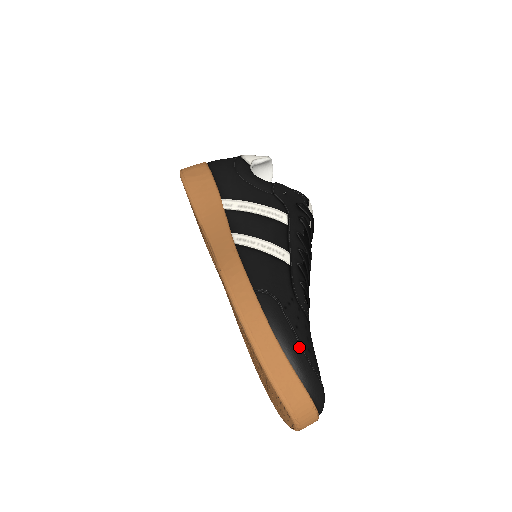
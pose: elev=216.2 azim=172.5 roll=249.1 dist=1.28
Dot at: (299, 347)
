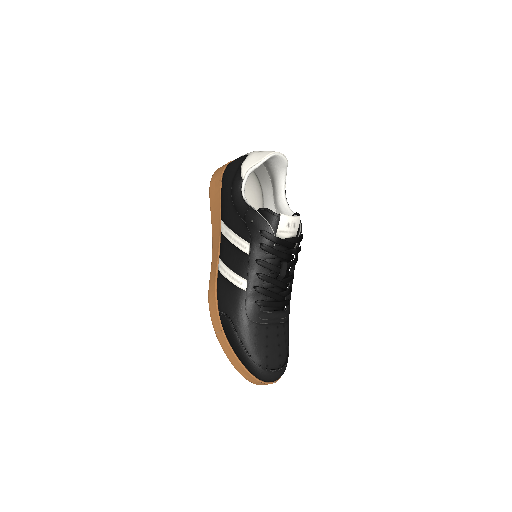
Dot at: (244, 352)
